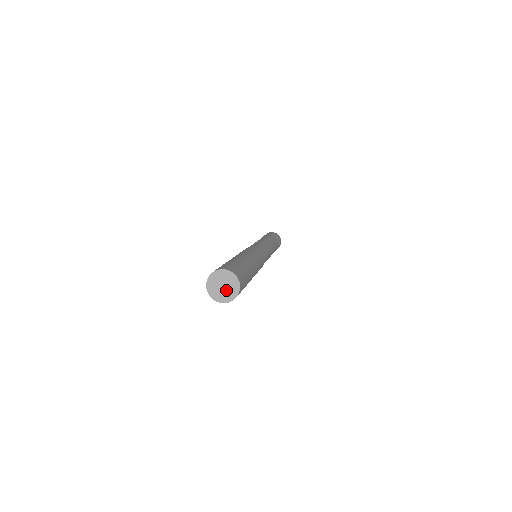
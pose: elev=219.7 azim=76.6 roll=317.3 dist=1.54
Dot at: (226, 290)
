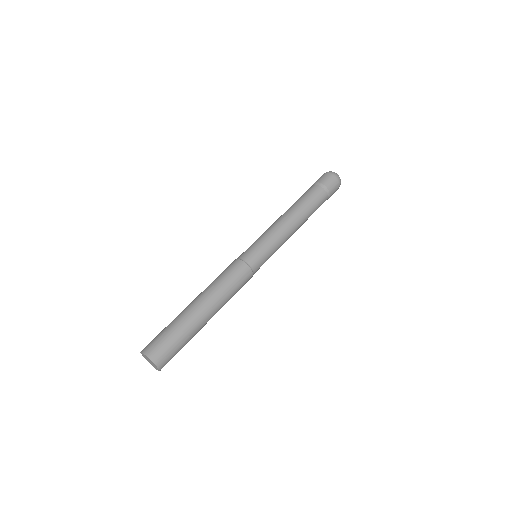
Dot at: (153, 364)
